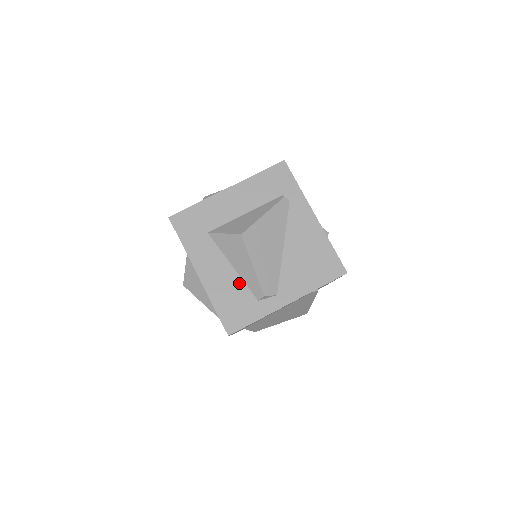
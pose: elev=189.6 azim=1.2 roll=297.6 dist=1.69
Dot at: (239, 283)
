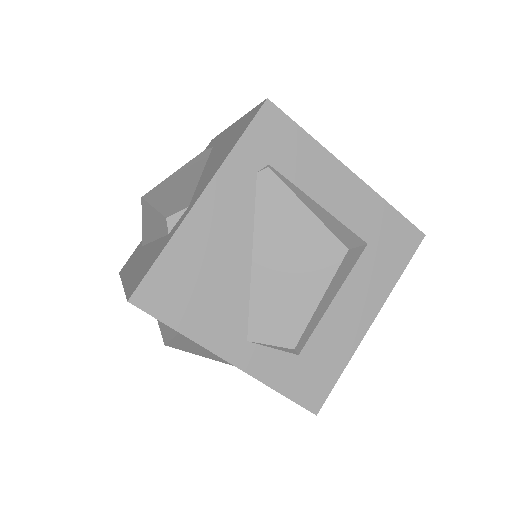
Dot at: (155, 245)
